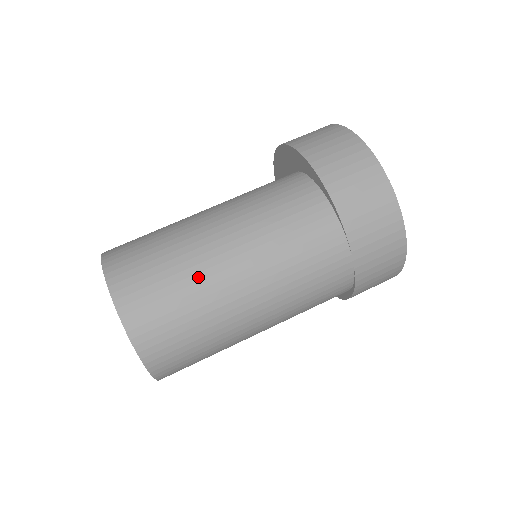
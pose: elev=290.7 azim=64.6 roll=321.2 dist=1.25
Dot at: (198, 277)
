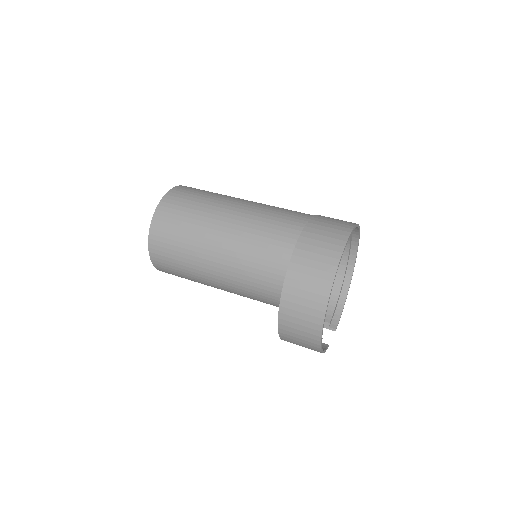
Dot at: occluded
